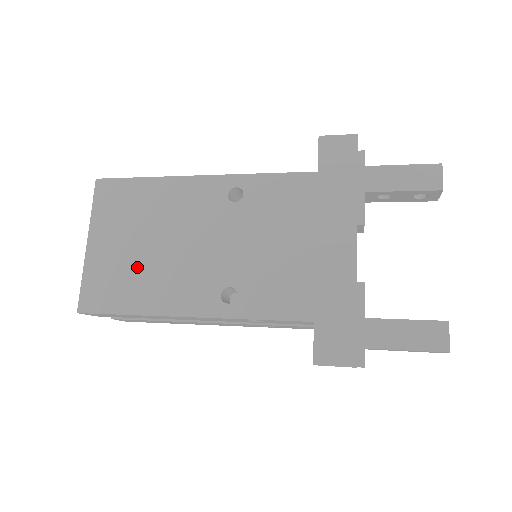
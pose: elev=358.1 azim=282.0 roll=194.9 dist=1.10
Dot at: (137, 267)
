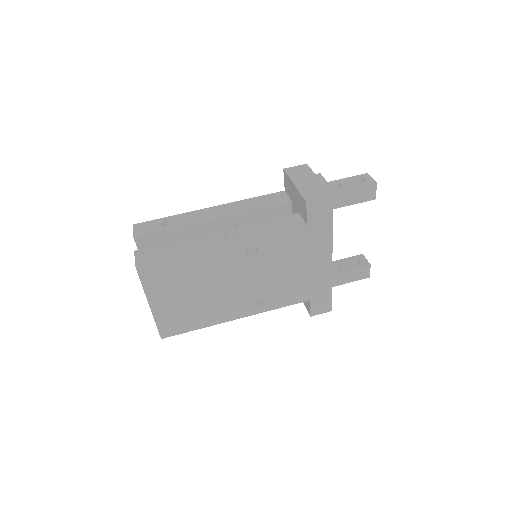
Dot at: (194, 307)
